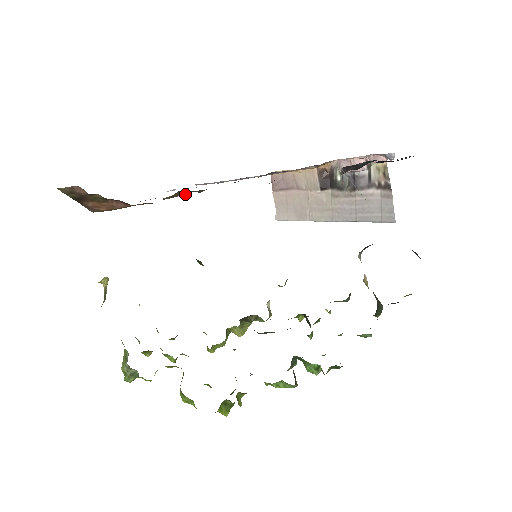
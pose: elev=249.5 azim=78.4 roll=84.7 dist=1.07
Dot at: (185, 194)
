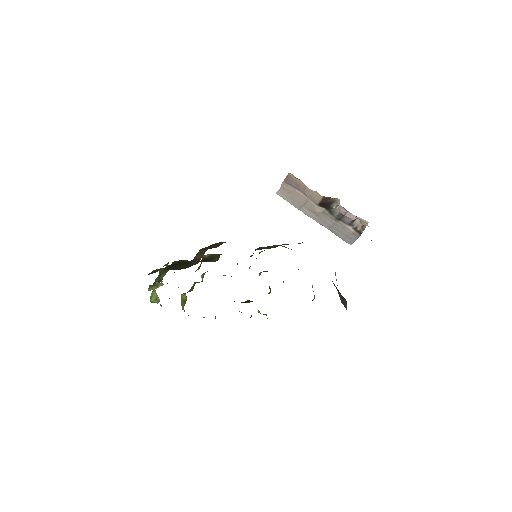
Dot at: occluded
